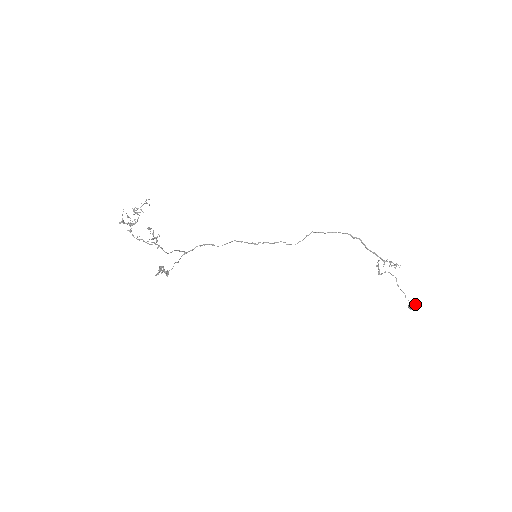
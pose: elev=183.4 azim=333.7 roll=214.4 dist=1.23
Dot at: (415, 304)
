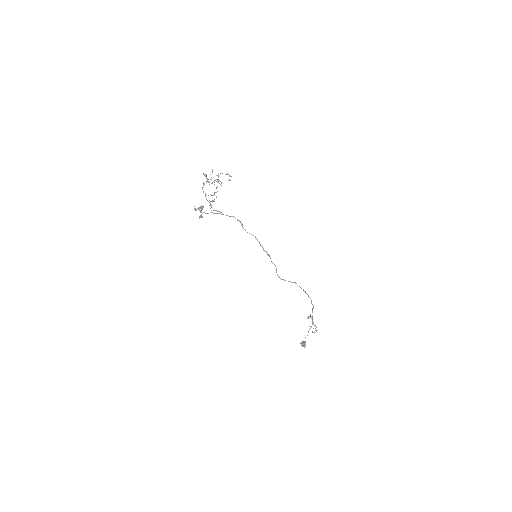
Dot at: occluded
